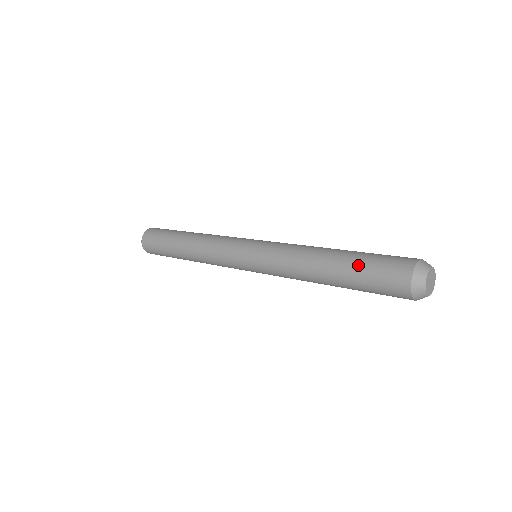
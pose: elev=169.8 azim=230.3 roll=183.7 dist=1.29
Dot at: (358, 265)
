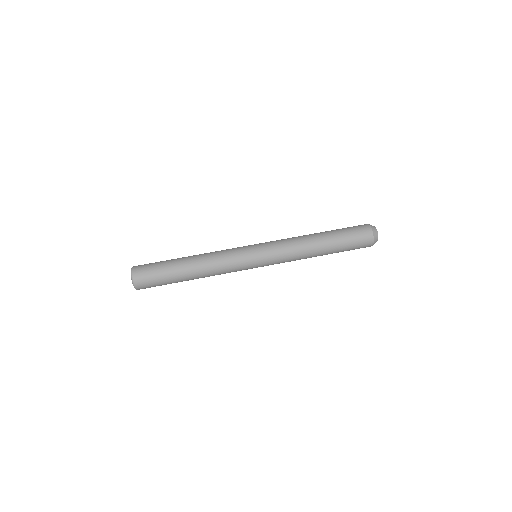
Dot at: occluded
